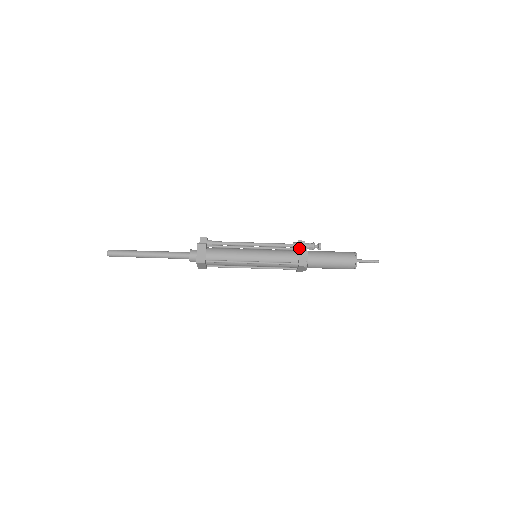
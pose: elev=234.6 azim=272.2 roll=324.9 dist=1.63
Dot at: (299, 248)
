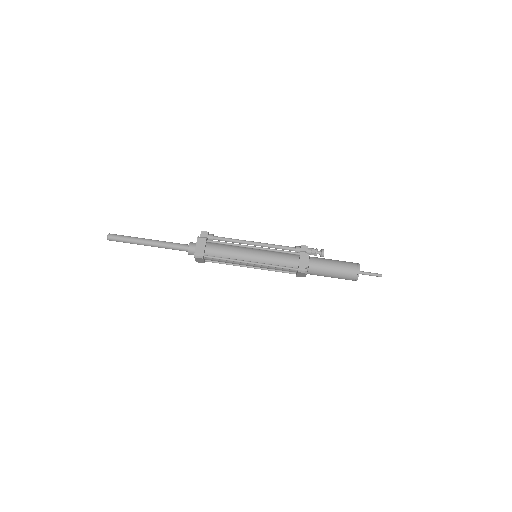
Dot at: (301, 253)
